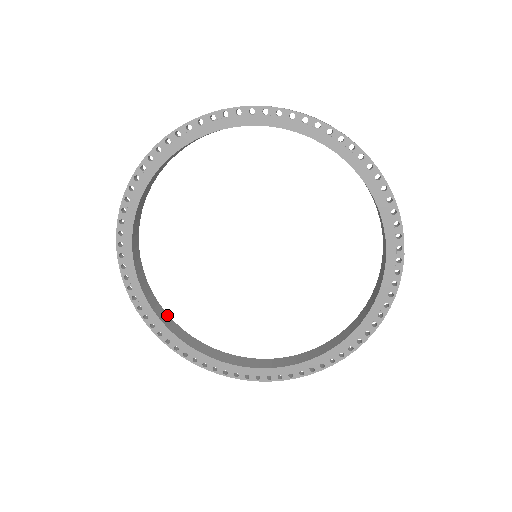
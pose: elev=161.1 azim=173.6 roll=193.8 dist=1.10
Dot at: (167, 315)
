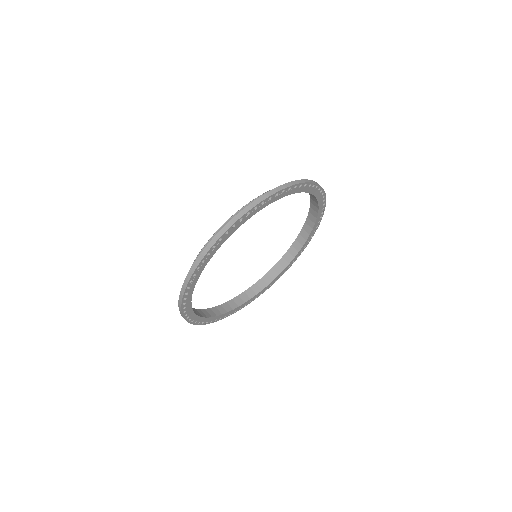
Dot at: (223, 305)
